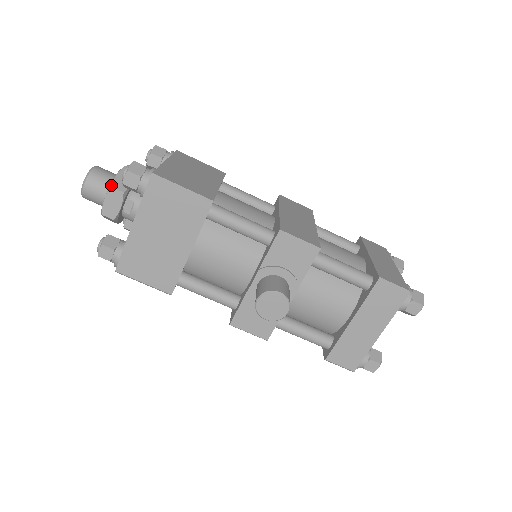
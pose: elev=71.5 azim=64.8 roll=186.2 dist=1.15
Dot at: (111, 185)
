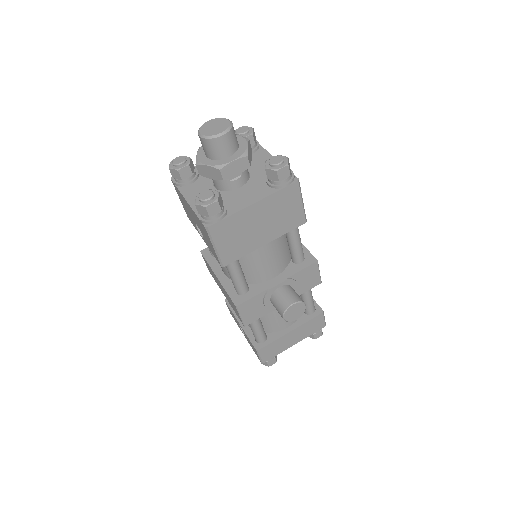
Dot at: (247, 154)
